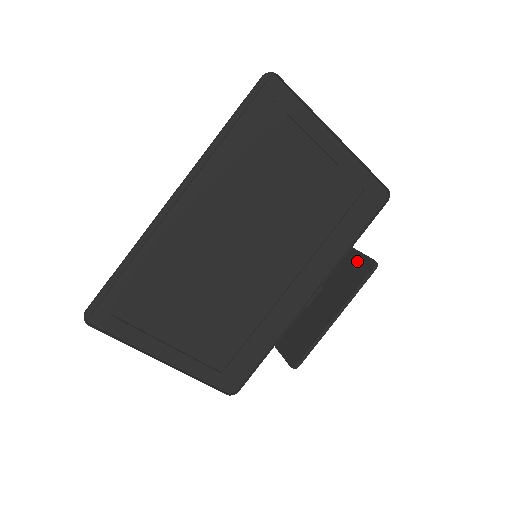
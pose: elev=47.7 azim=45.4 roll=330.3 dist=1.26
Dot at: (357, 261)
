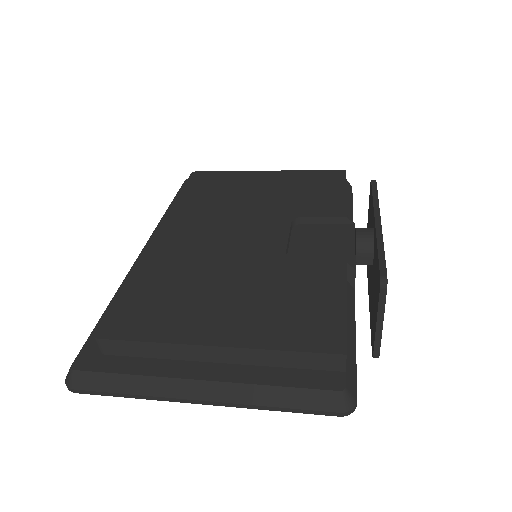
Dot at: (373, 326)
